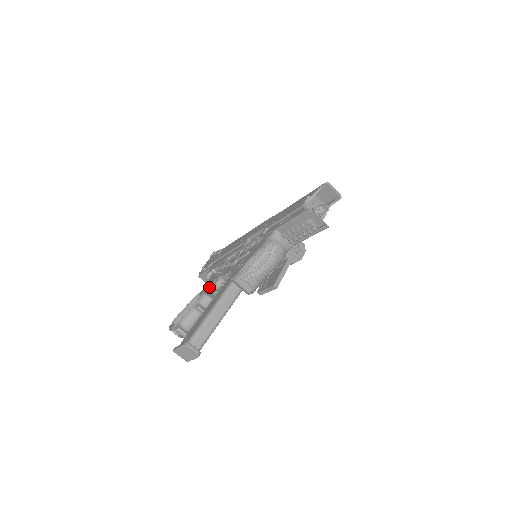
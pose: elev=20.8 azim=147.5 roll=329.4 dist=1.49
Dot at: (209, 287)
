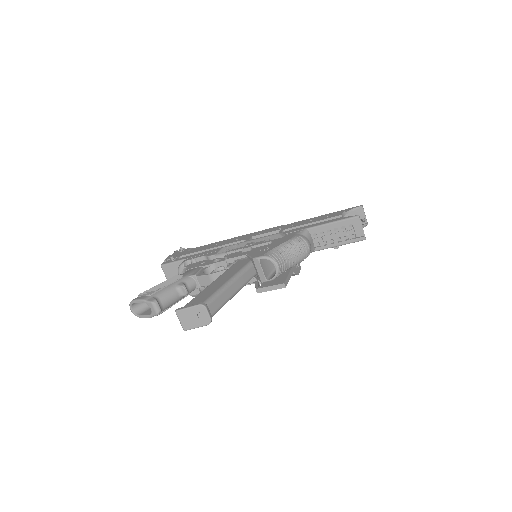
Dot at: (197, 270)
